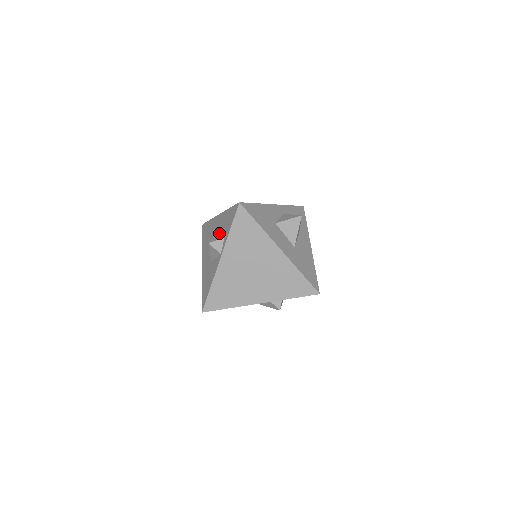
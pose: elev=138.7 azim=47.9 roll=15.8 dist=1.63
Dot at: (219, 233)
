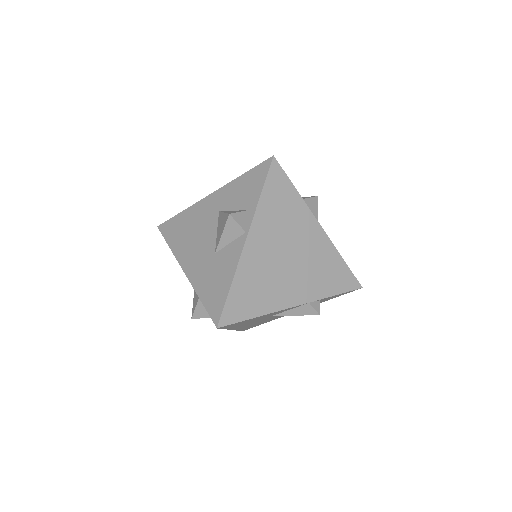
Dot at: (227, 210)
